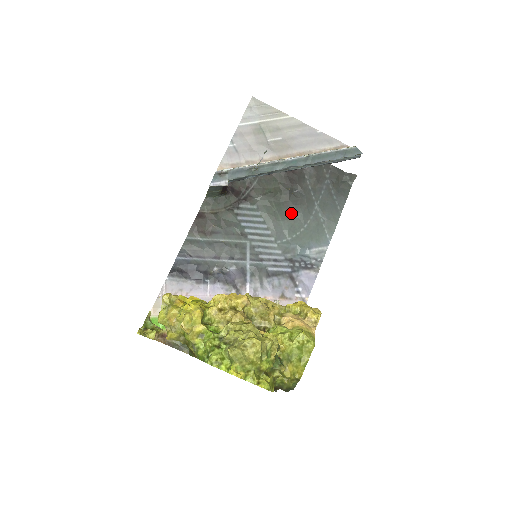
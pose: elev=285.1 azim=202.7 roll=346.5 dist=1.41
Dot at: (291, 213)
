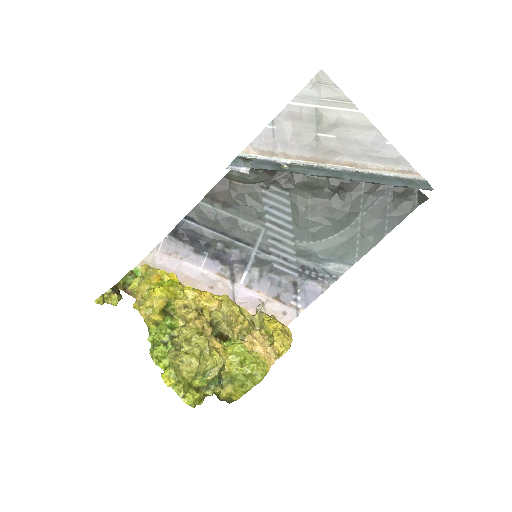
Dot at: (325, 215)
